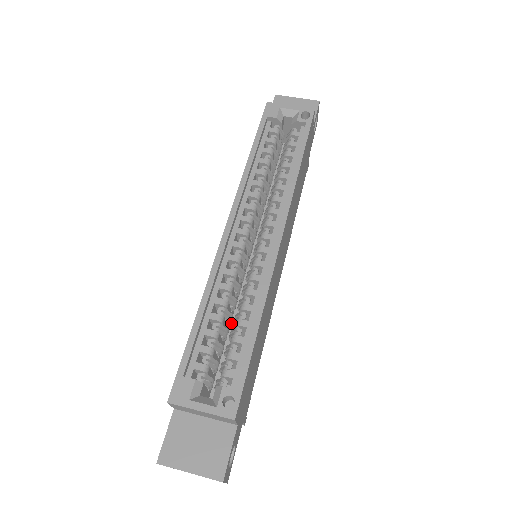
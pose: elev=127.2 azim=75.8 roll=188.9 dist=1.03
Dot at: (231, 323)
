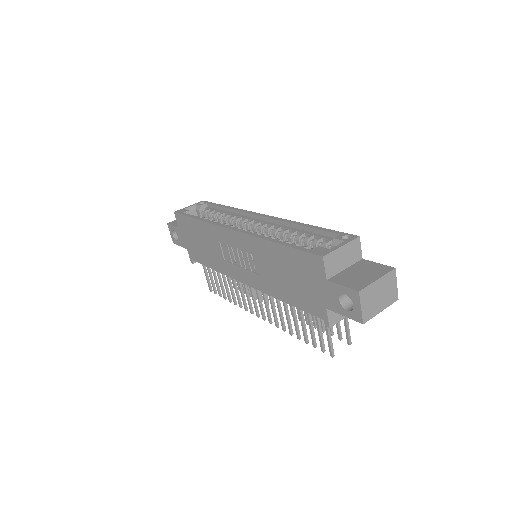
Dot at: occluded
